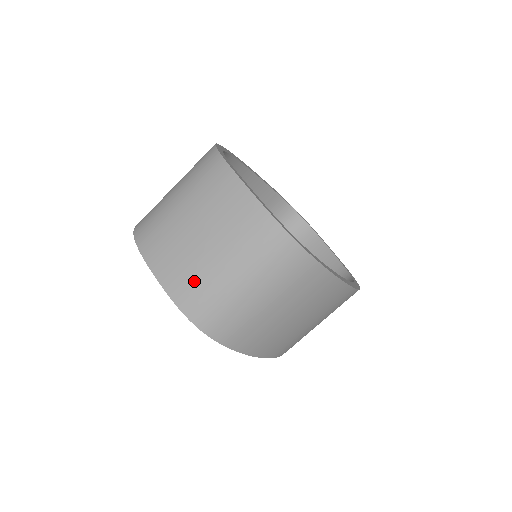
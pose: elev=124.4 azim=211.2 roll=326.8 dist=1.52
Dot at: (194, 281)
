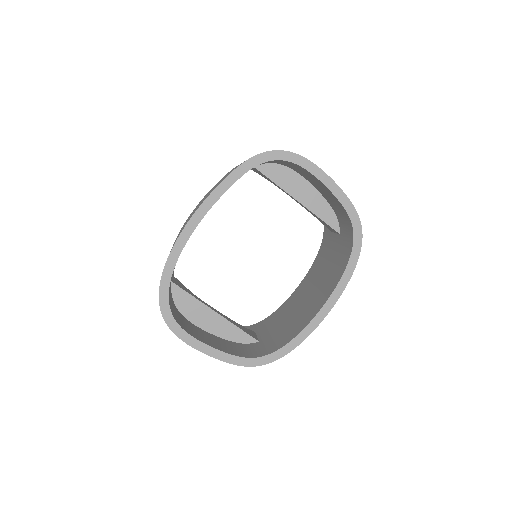
Dot at: occluded
